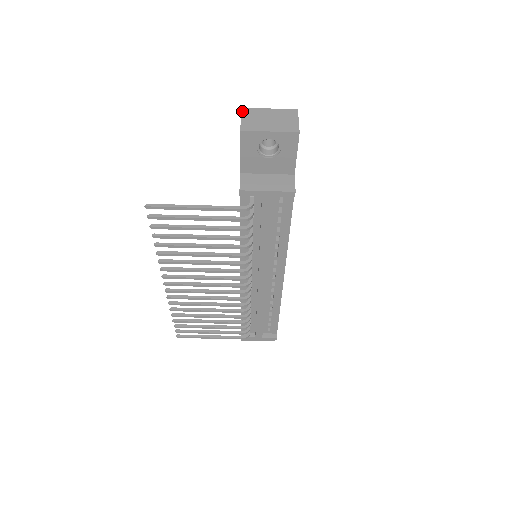
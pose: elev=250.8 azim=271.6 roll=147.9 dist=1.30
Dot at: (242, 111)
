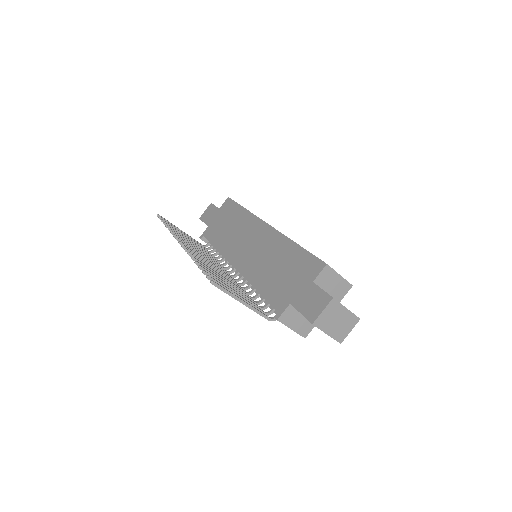
Dot at: (330, 302)
